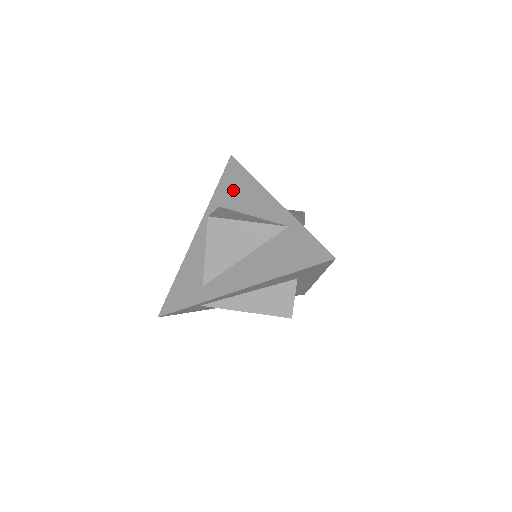
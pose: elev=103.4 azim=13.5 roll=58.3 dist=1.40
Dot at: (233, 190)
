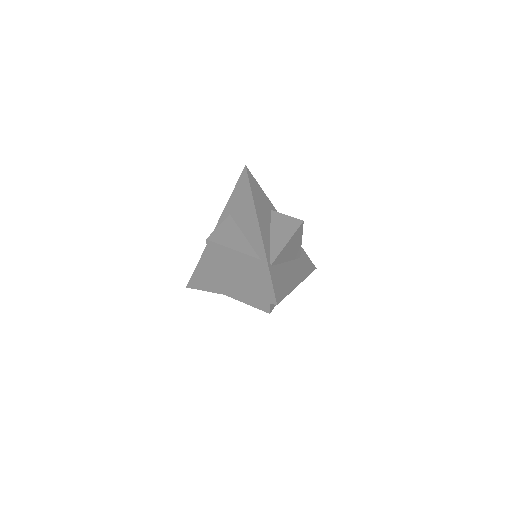
Dot at: (240, 203)
